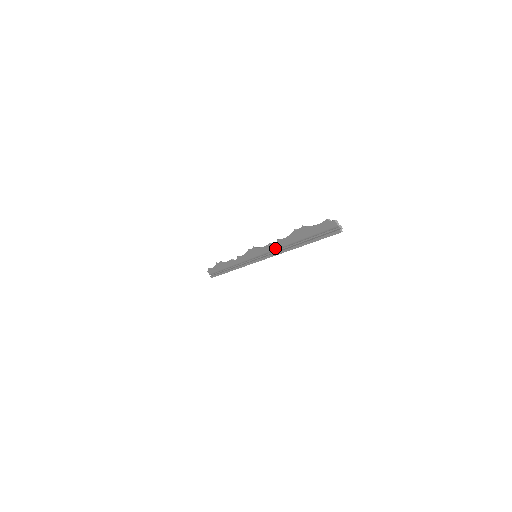
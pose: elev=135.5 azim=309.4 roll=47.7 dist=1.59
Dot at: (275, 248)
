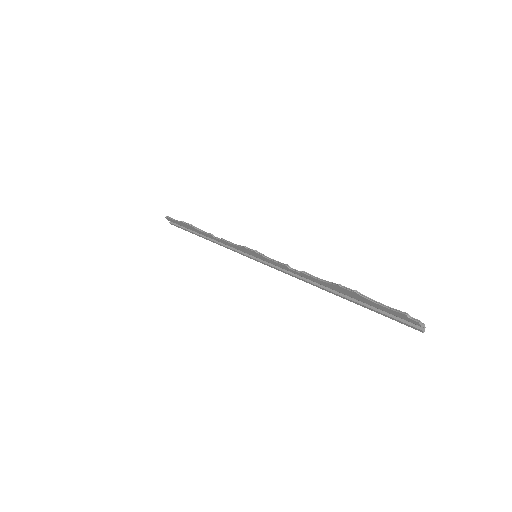
Dot at: (294, 273)
